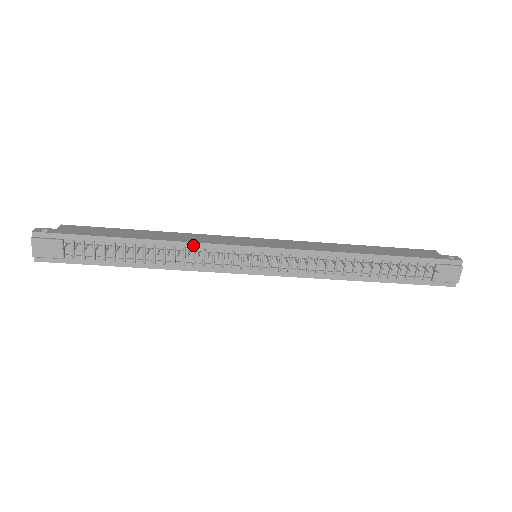
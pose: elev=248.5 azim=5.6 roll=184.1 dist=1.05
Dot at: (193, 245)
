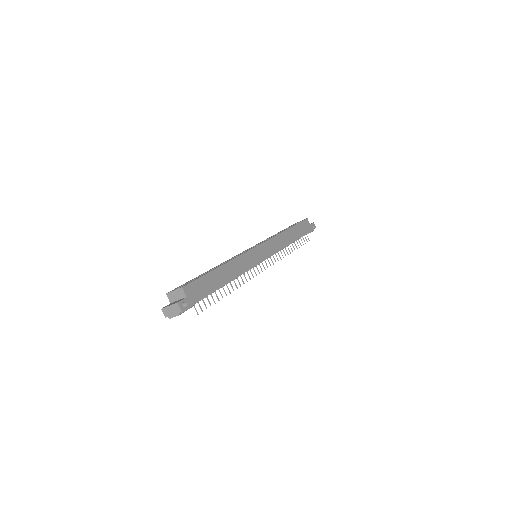
Dot at: (244, 272)
